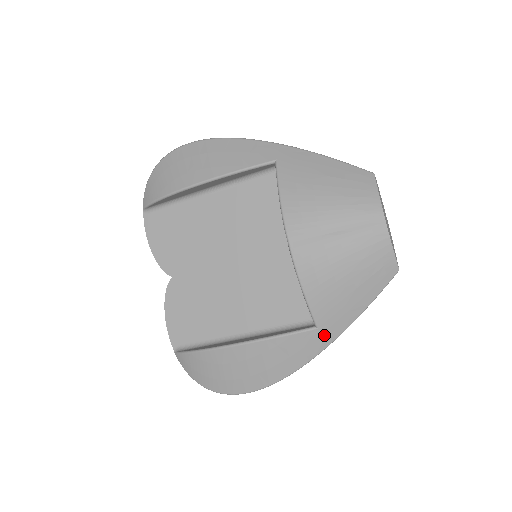
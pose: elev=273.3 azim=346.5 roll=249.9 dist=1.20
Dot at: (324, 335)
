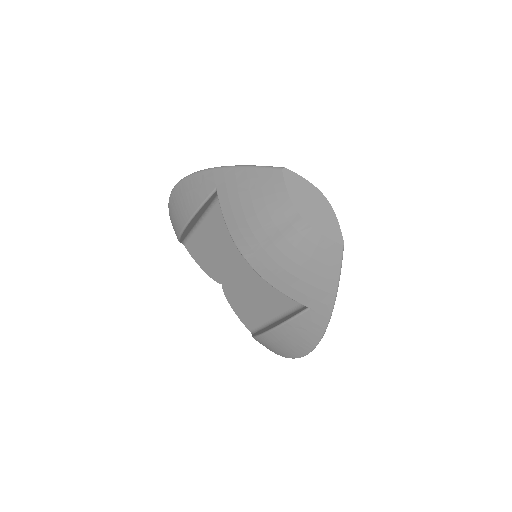
Dot at: (320, 311)
